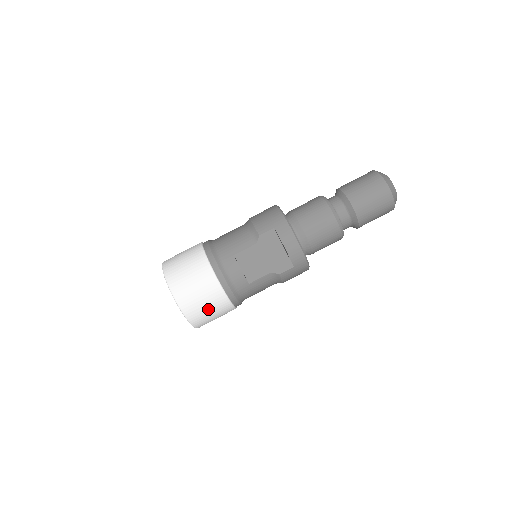
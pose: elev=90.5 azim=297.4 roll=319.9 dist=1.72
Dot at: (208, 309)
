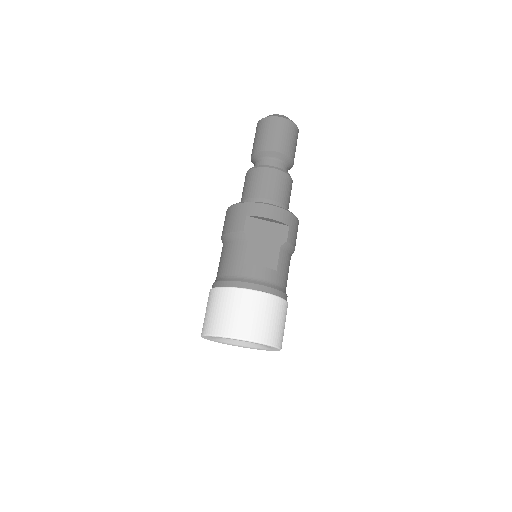
Dot at: (273, 320)
